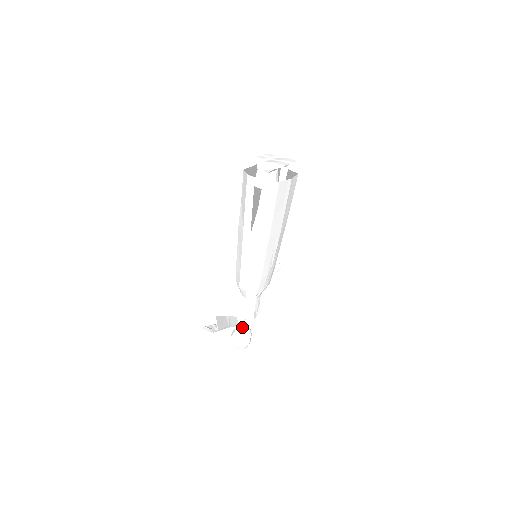
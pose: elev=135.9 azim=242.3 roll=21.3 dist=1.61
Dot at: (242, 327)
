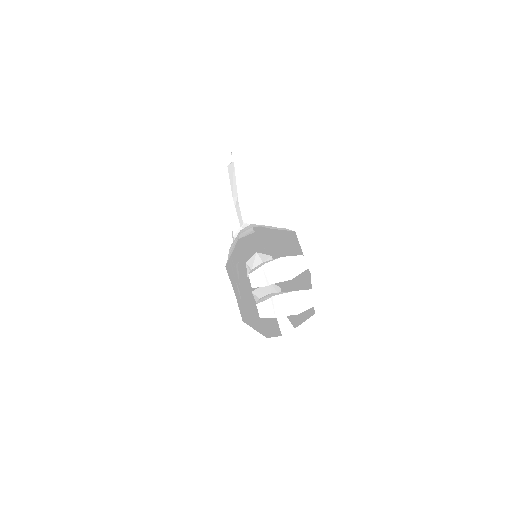
Dot at: (248, 244)
